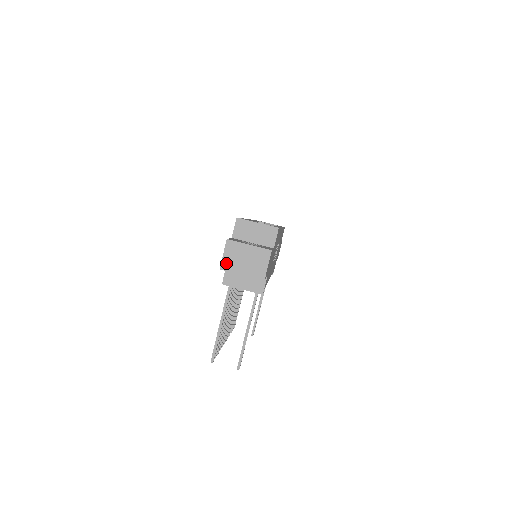
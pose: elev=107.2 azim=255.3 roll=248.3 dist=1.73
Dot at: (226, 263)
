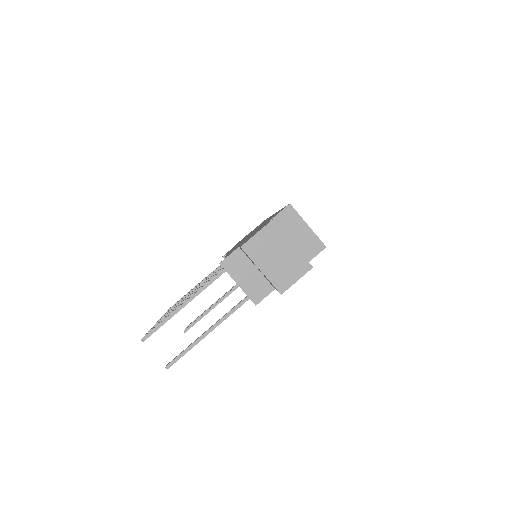
Dot at: (253, 245)
